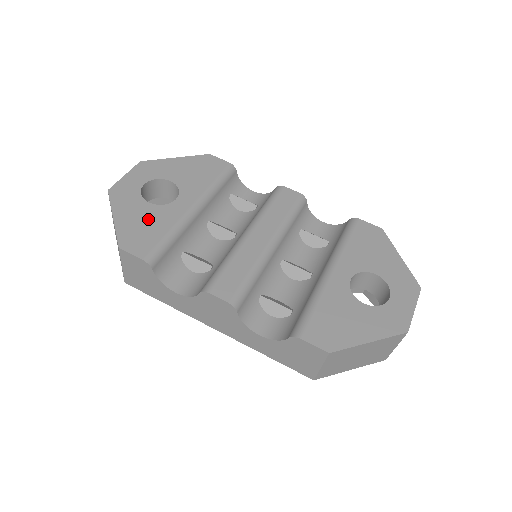
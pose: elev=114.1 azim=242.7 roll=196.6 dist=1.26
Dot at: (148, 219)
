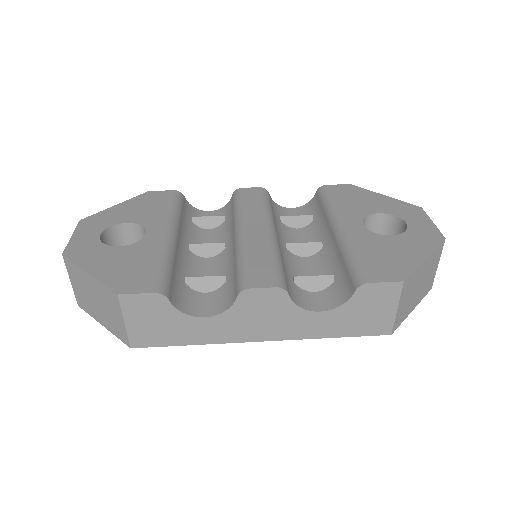
Dot at: (129, 259)
